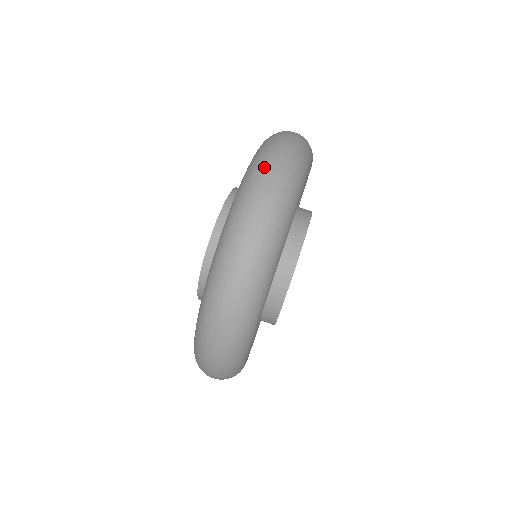
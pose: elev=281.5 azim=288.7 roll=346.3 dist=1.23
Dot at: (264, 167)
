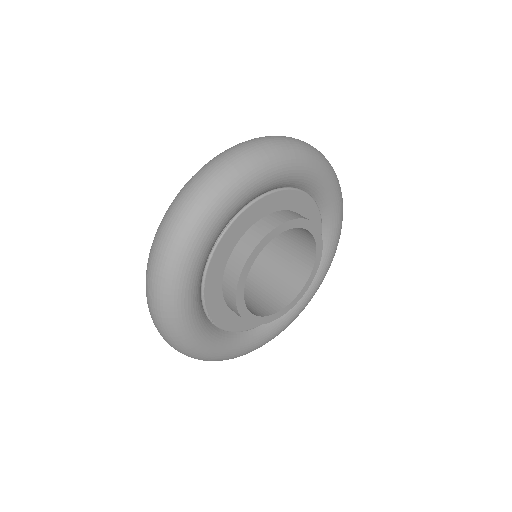
Dot at: occluded
